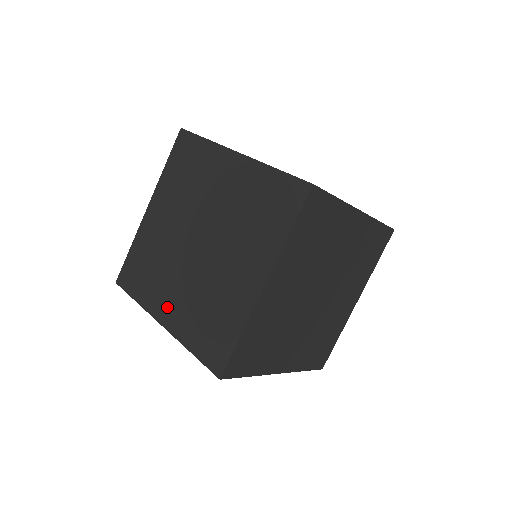
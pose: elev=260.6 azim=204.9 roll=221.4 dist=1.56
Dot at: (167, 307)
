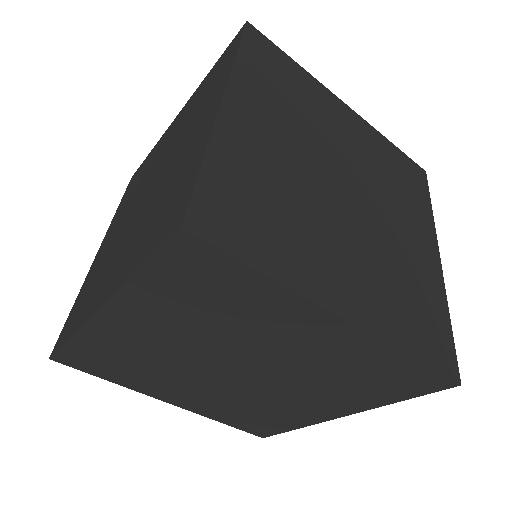
Dot at: (107, 283)
